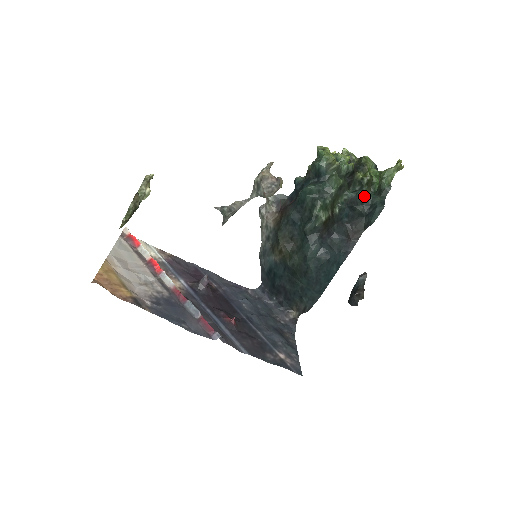
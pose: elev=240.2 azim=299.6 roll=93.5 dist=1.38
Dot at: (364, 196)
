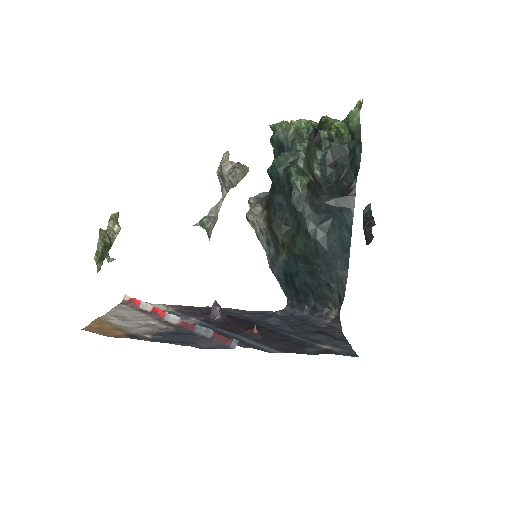
Dot at: (338, 146)
